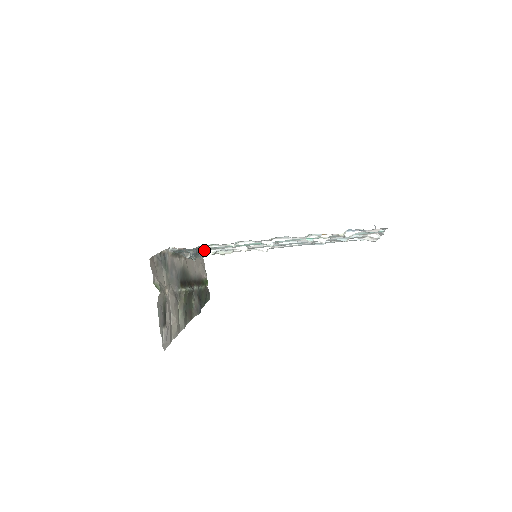
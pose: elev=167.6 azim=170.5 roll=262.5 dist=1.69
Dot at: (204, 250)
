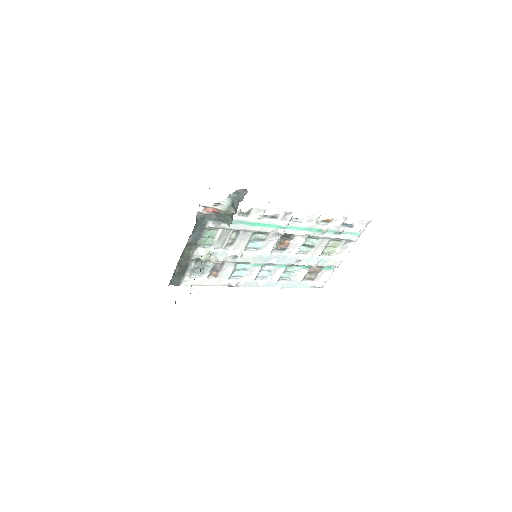
Dot at: (202, 248)
